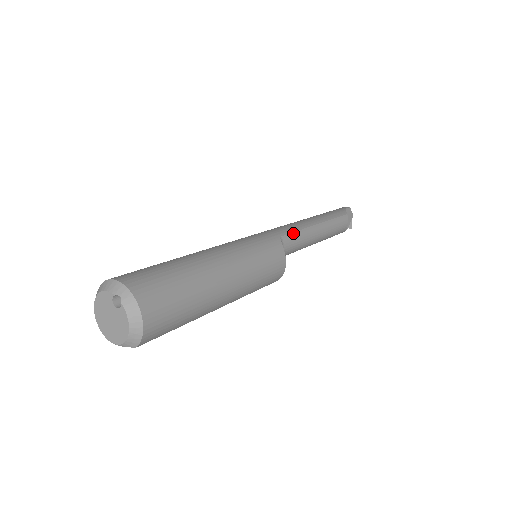
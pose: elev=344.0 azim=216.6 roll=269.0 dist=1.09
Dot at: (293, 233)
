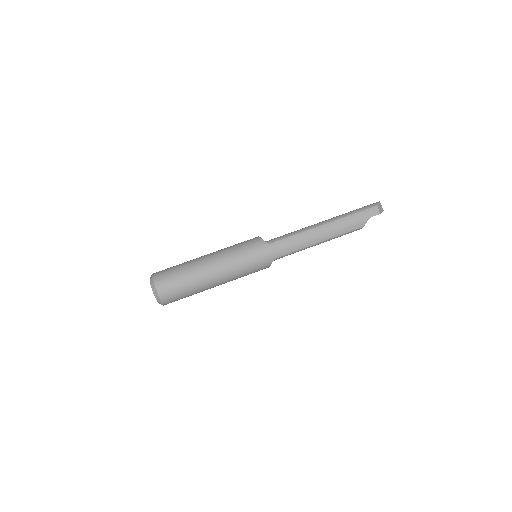
Dot at: (289, 254)
